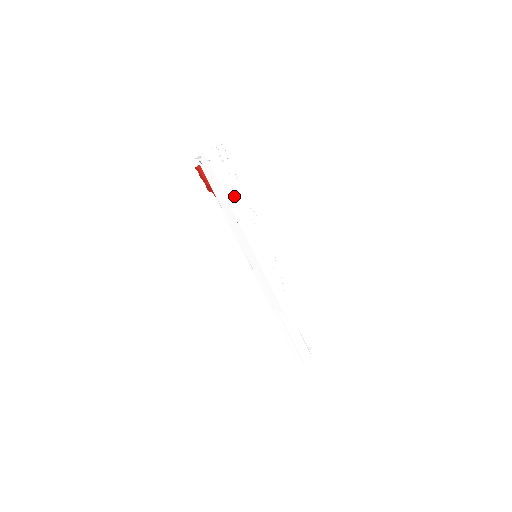
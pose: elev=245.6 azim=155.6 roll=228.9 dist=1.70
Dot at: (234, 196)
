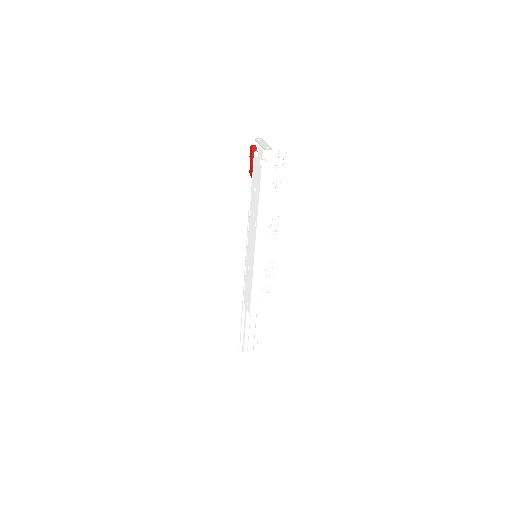
Dot at: (267, 202)
